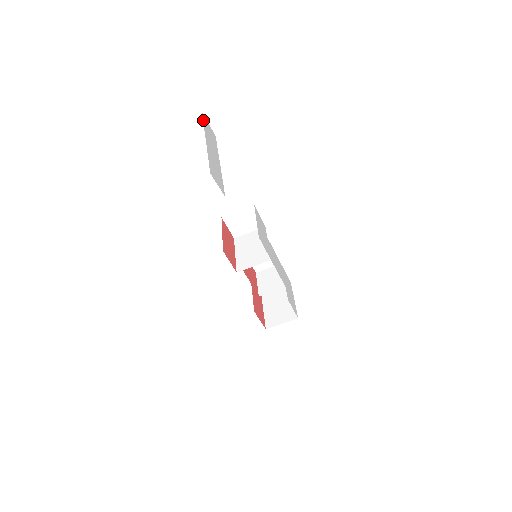
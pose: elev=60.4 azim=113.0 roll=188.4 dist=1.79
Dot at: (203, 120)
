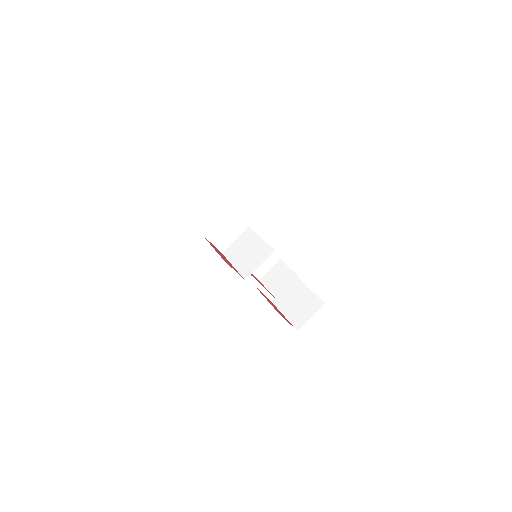
Dot at: occluded
